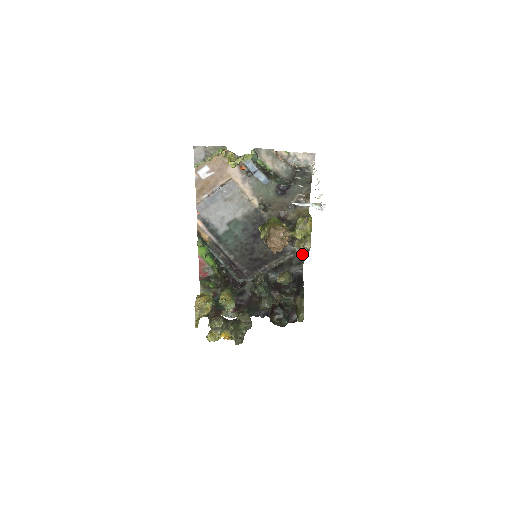
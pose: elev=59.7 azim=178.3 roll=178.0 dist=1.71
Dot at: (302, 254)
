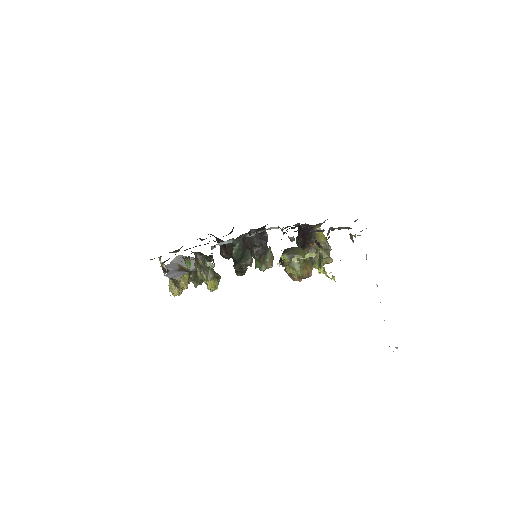
Dot at: occluded
